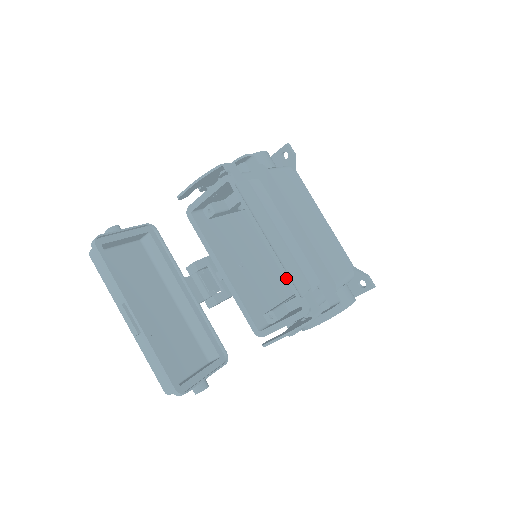
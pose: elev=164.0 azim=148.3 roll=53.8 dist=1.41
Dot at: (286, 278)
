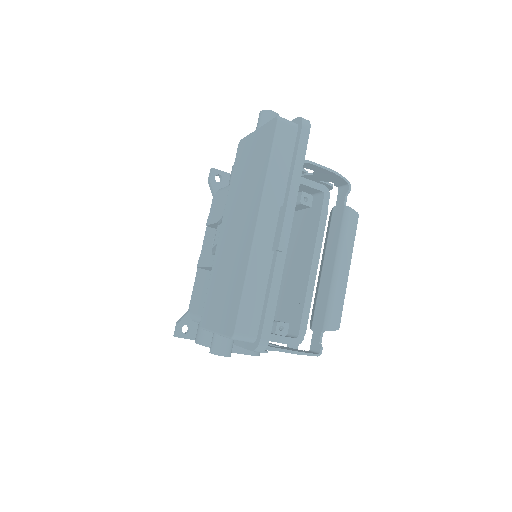
Dot at: (305, 303)
